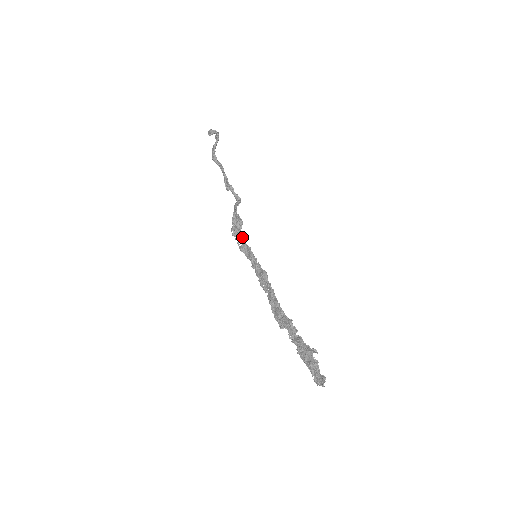
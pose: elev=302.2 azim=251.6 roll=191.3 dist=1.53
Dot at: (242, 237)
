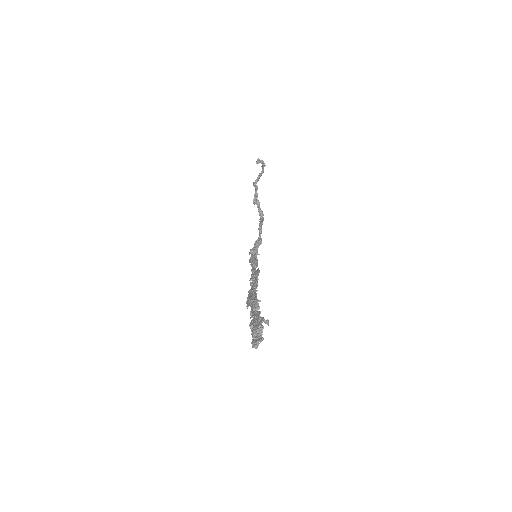
Dot at: (255, 253)
